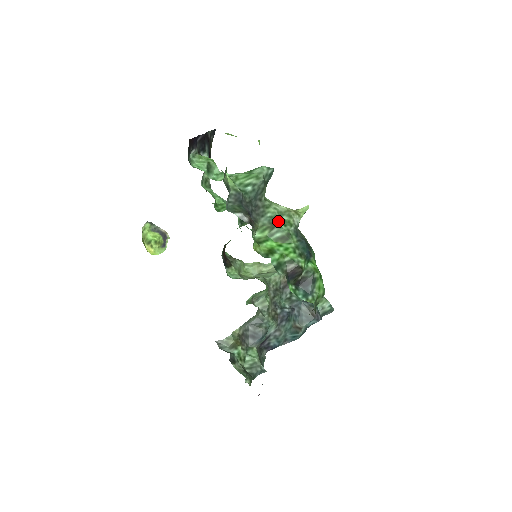
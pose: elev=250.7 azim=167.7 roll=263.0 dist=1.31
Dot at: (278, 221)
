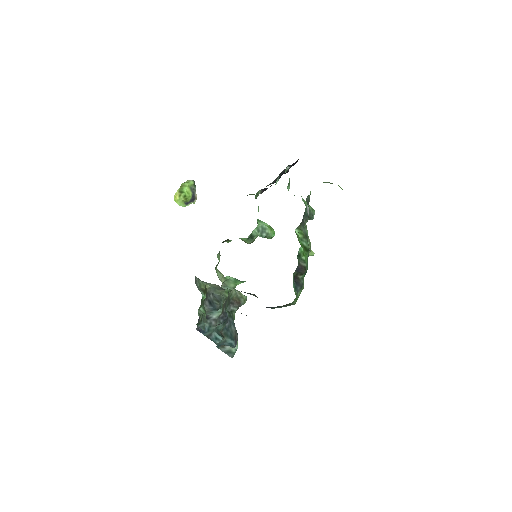
Dot at: (307, 238)
